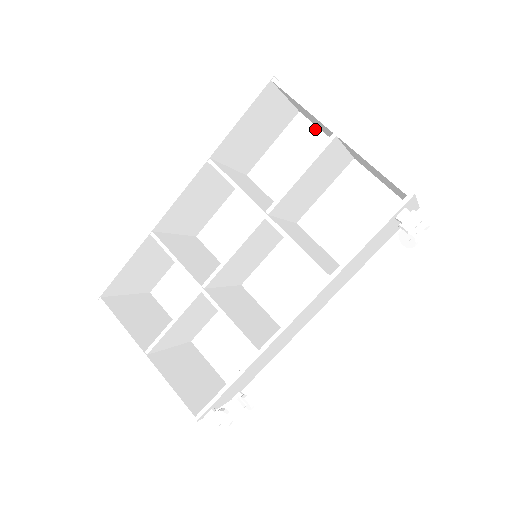
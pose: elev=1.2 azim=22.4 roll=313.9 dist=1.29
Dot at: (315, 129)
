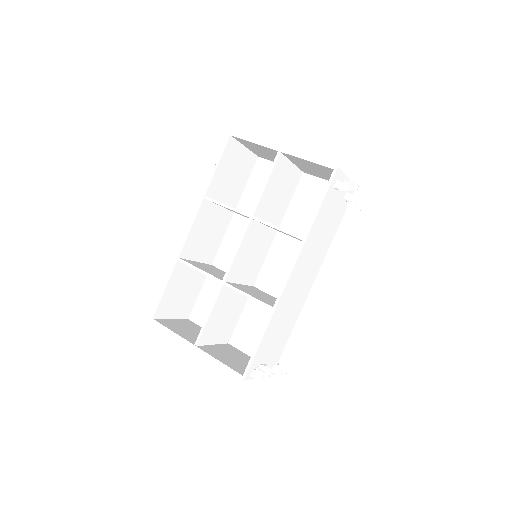
Dot at: (272, 163)
